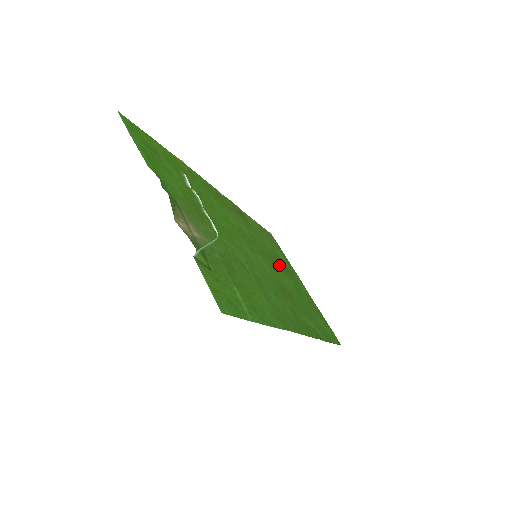
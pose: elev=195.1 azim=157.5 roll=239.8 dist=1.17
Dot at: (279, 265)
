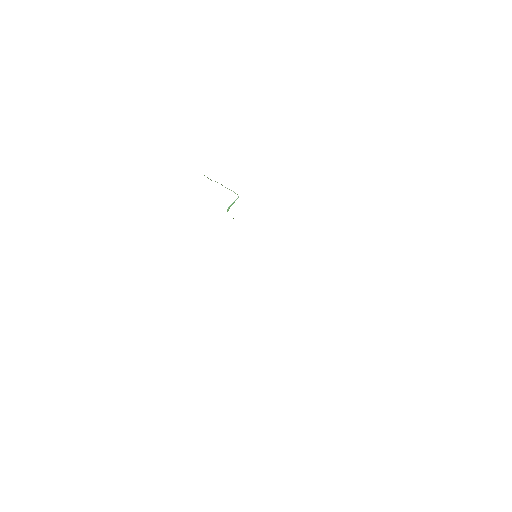
Dot at: occluded
